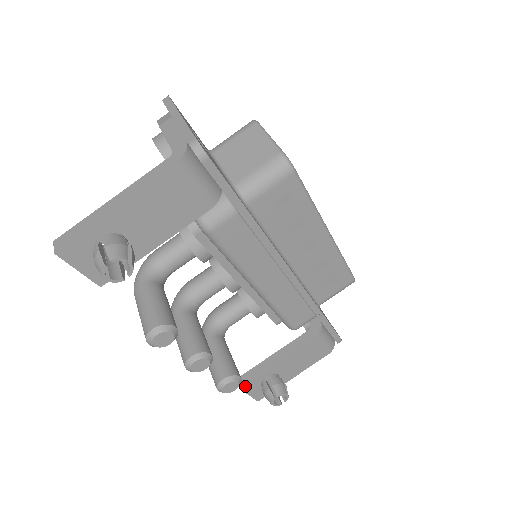
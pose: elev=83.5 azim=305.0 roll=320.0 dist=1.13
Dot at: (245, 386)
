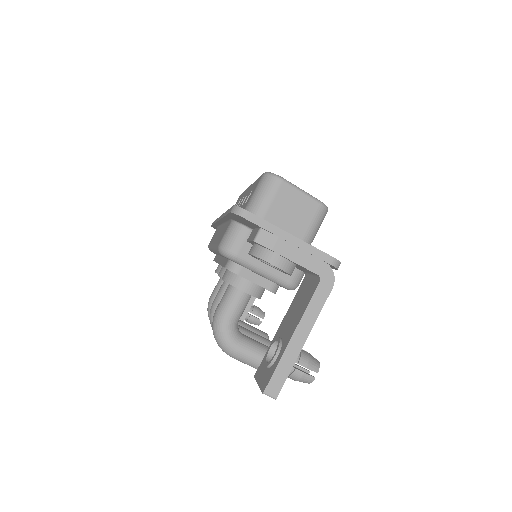
Dot at: occluded
